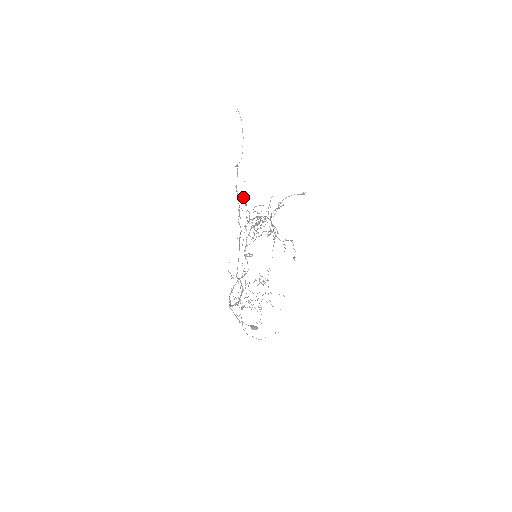
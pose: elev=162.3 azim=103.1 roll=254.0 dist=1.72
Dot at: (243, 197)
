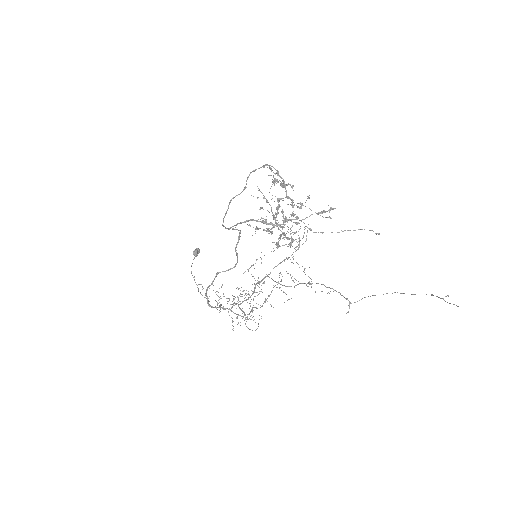
Dot at: occluded
